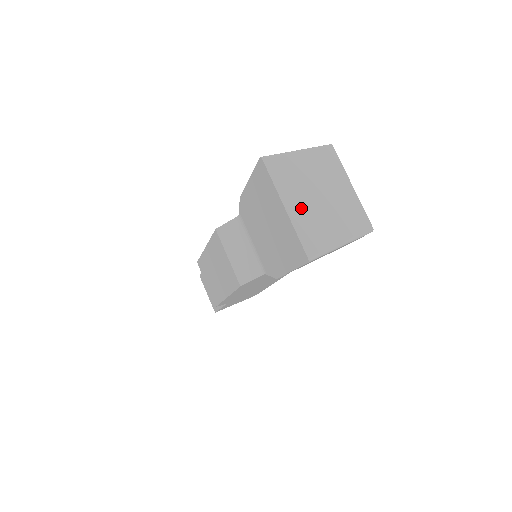
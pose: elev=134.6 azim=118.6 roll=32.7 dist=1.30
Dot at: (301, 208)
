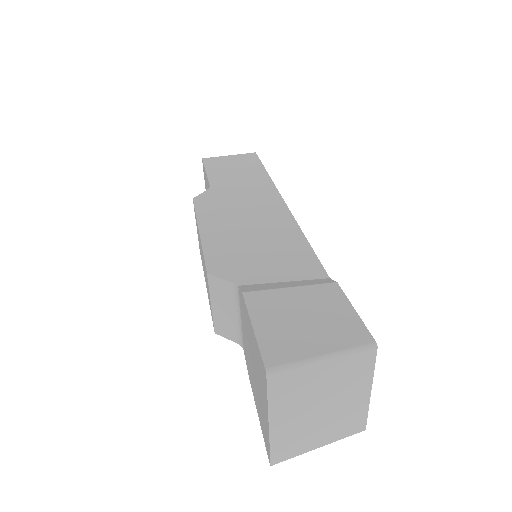
Dot at: (290, 422)
